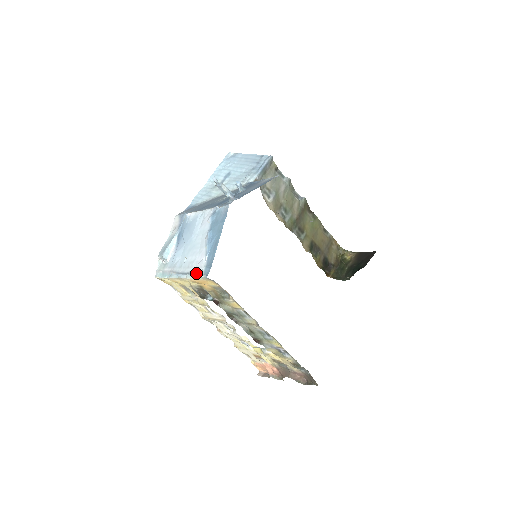
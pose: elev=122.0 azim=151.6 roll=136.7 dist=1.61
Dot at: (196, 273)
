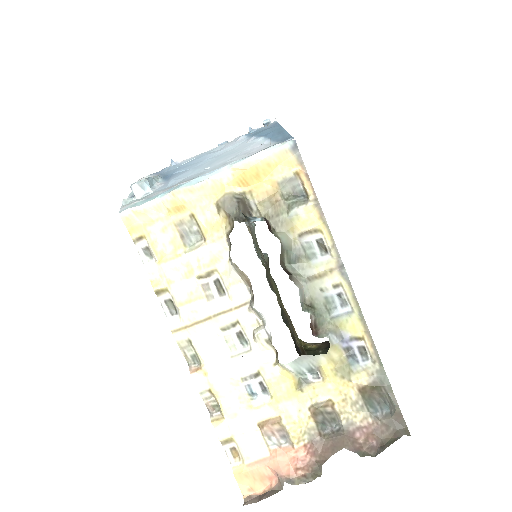
Dot at: (256, 152)
